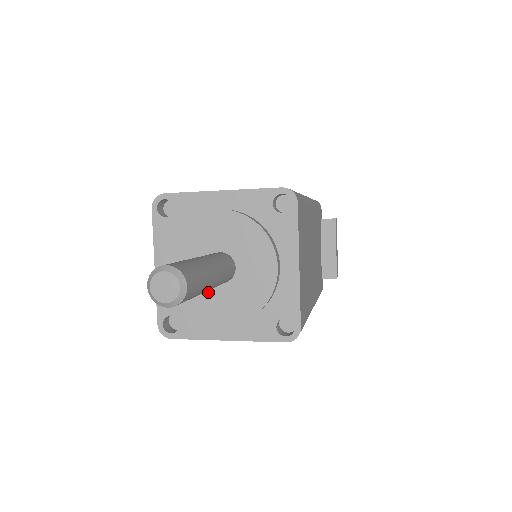
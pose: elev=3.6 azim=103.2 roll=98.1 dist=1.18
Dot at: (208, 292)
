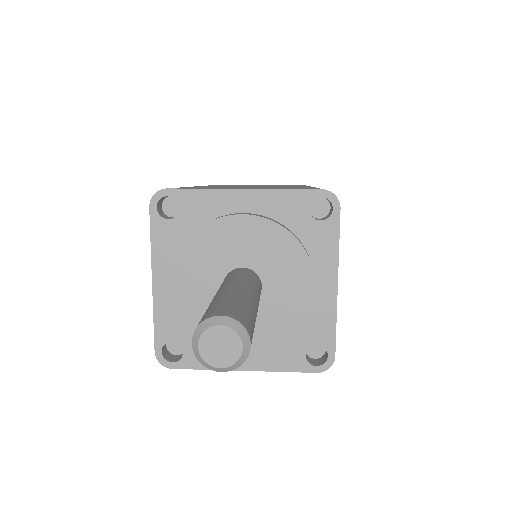
Dot at: occluded
